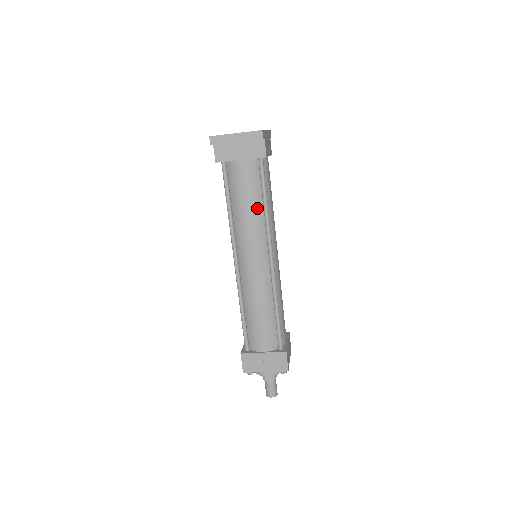
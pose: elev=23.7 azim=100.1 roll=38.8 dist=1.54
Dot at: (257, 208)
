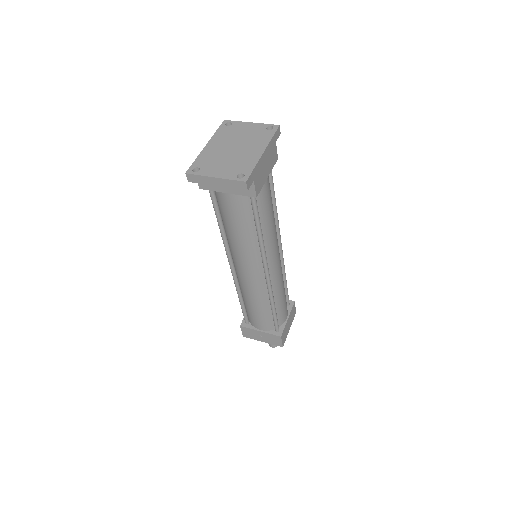
Dot at: (250, 234)
